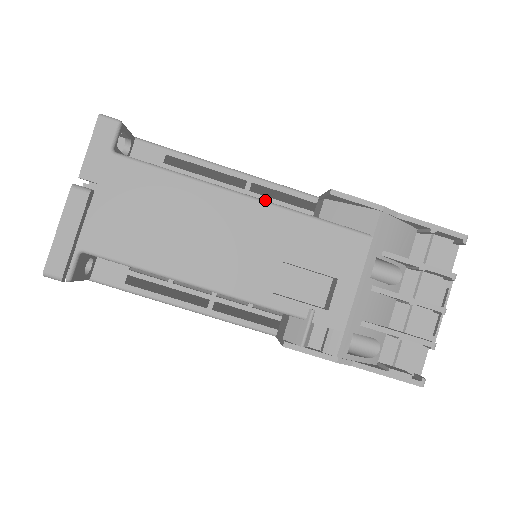
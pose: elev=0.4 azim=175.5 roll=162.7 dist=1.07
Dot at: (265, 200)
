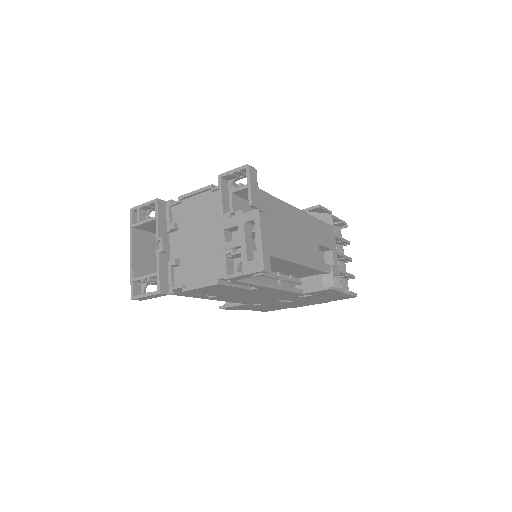
Dot at: occluded
